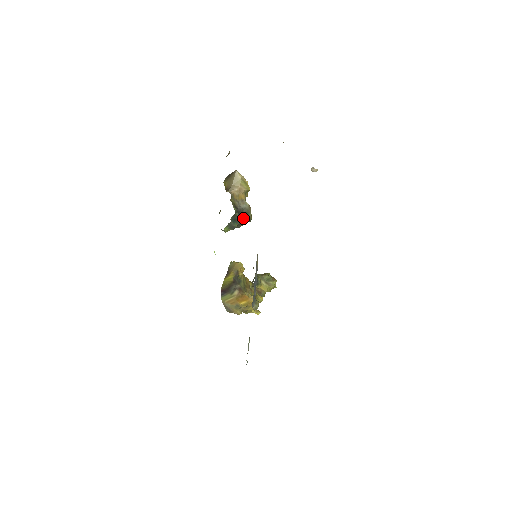
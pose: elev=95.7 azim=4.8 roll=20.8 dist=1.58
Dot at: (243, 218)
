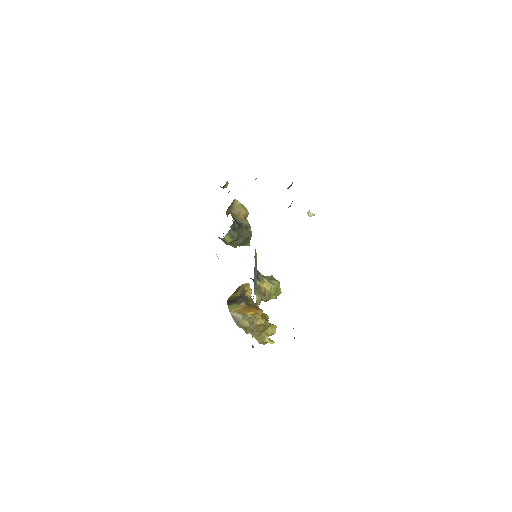
Dot at: (243, 231)
